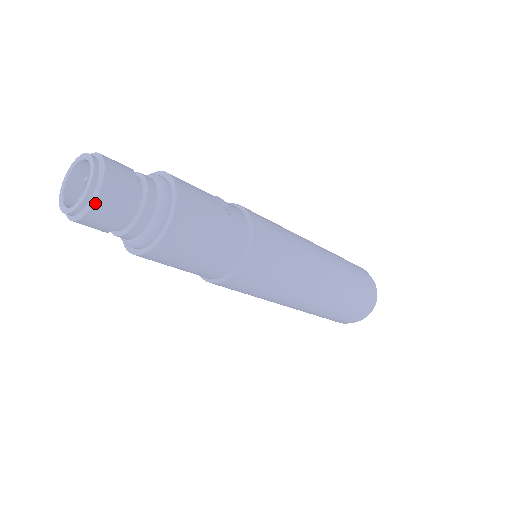
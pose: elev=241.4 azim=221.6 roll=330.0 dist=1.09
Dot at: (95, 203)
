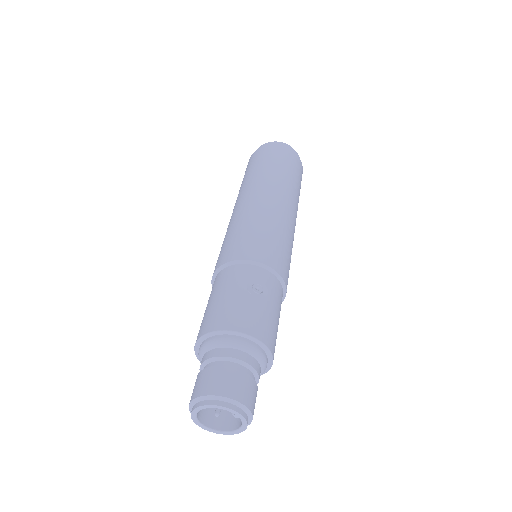
Dot at: (252, 419)
